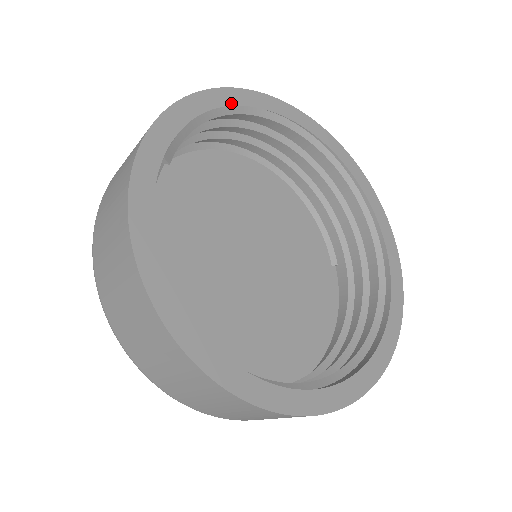
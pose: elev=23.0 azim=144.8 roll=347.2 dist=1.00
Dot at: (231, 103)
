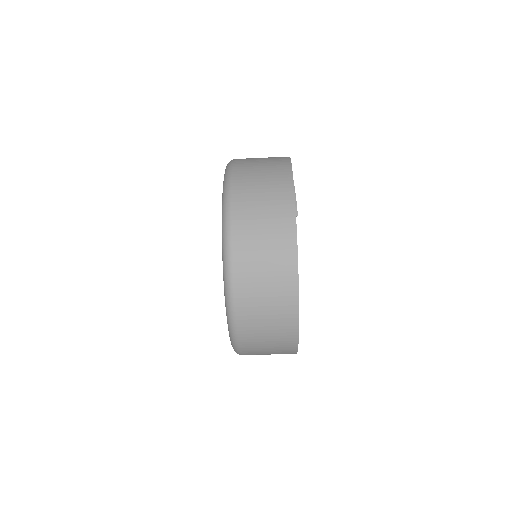
Dot at: occluded
